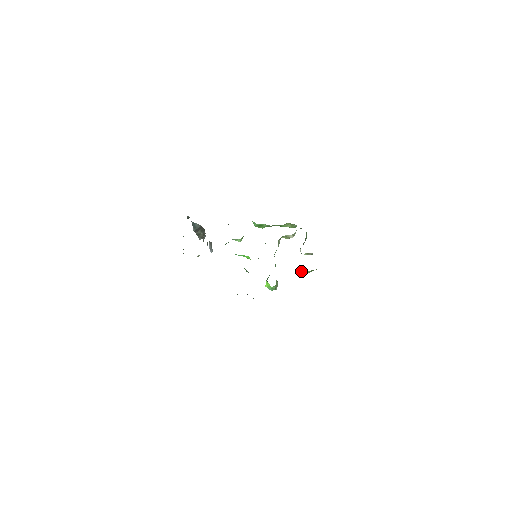
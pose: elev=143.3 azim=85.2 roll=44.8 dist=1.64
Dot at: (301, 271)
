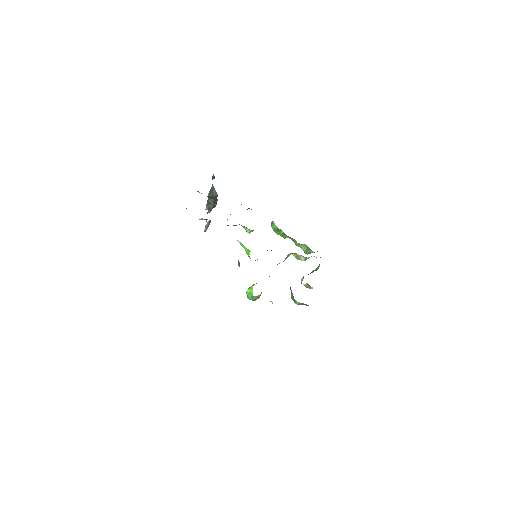
Dot at: (292, 298)
